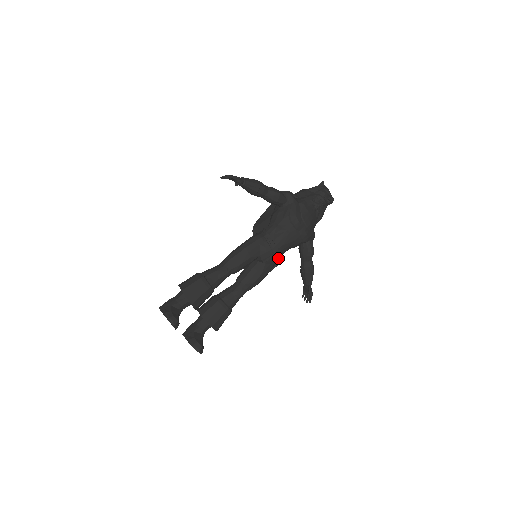
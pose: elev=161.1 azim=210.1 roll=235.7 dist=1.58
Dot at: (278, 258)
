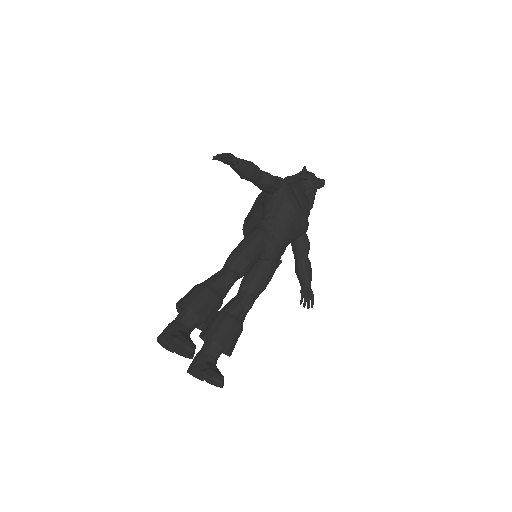
Dot at: (281, 255)
